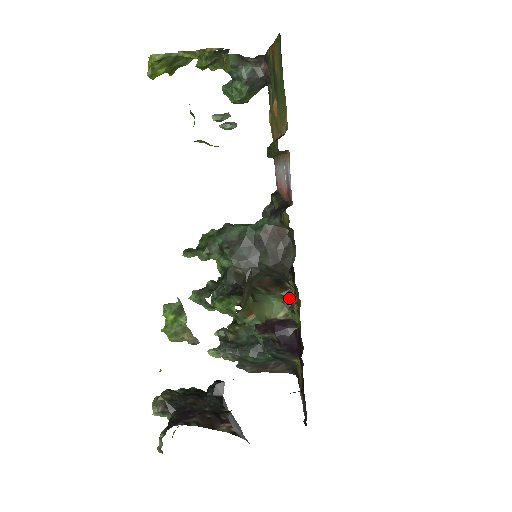
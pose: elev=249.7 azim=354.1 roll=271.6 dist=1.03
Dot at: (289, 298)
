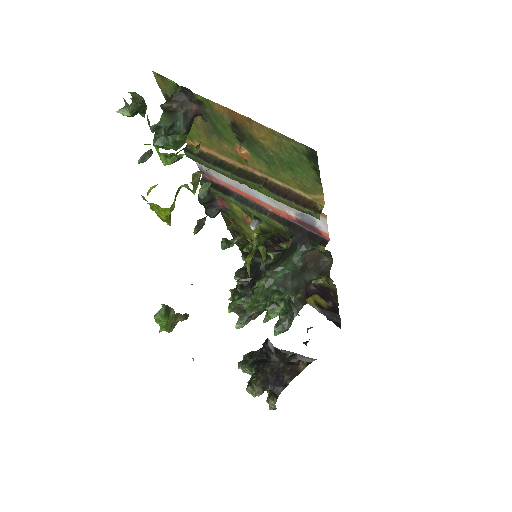
Dot at: occluded
